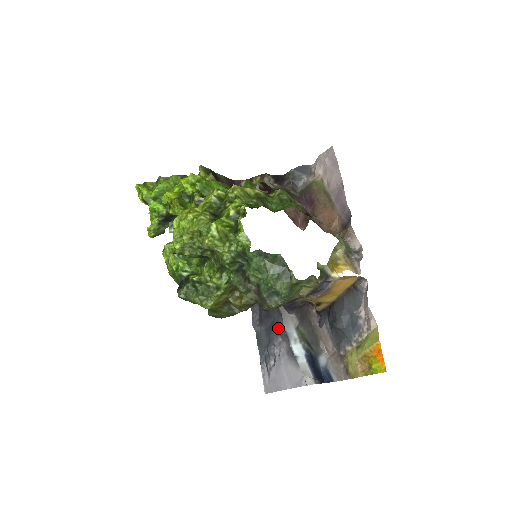
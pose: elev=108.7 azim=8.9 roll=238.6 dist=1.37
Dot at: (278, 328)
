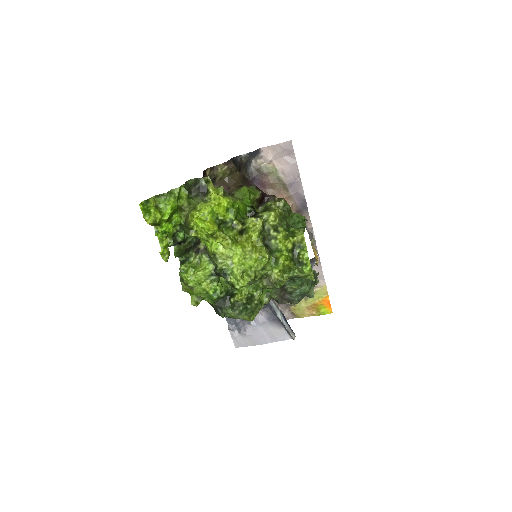
Dot at: occluded
